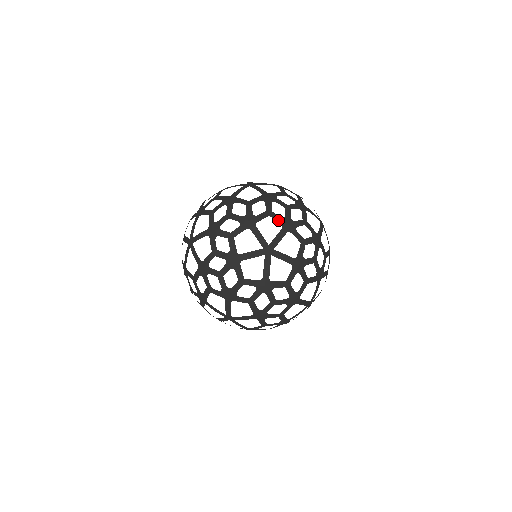
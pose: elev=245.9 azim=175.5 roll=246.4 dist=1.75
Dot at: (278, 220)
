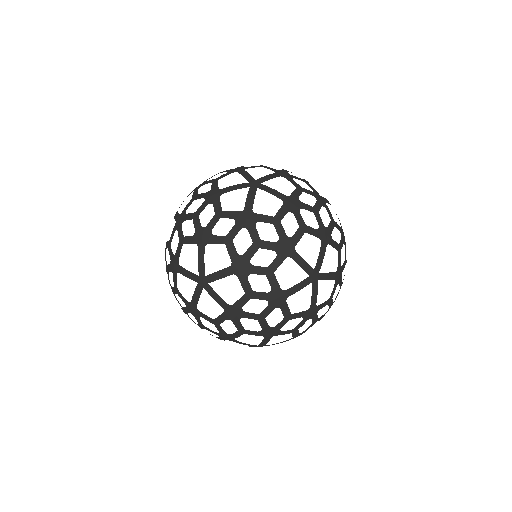
Dot at: occluded
